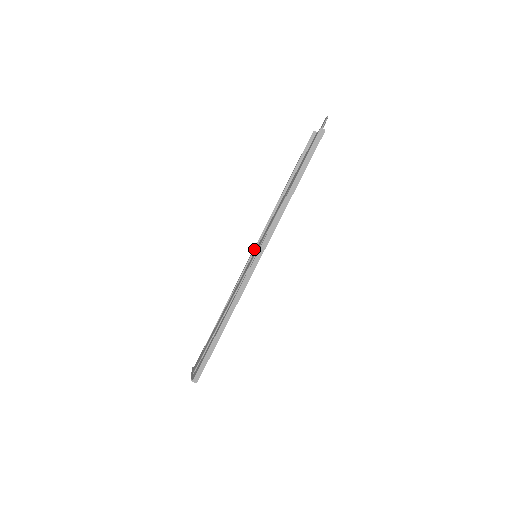
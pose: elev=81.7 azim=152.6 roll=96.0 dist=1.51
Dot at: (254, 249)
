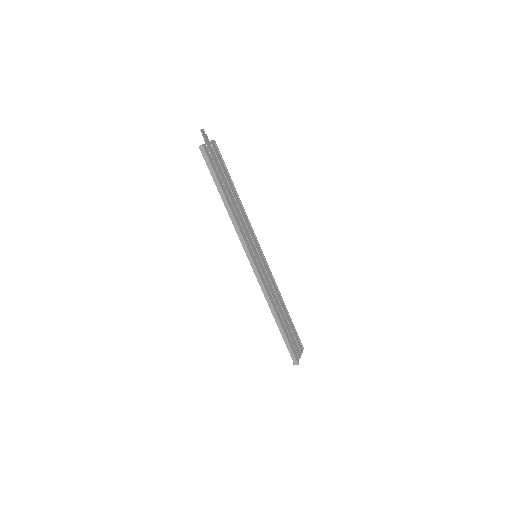
Dot at: occluded
